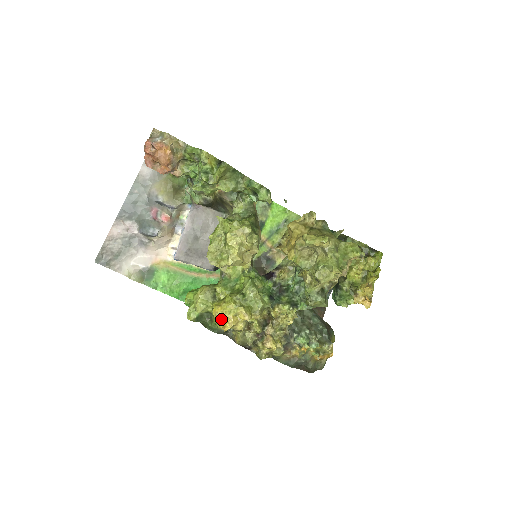
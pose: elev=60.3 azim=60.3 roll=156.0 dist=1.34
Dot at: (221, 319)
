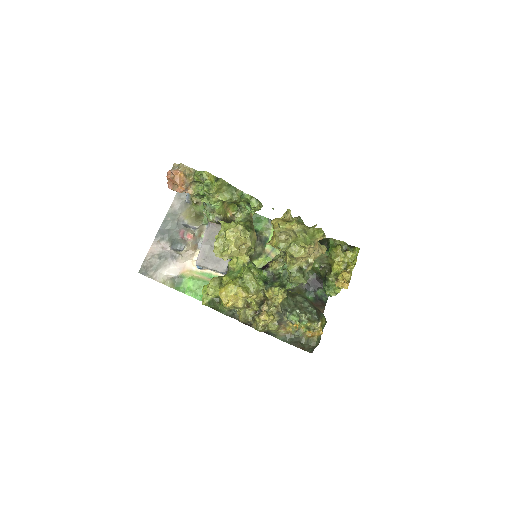
Dot at: (225, 298)
